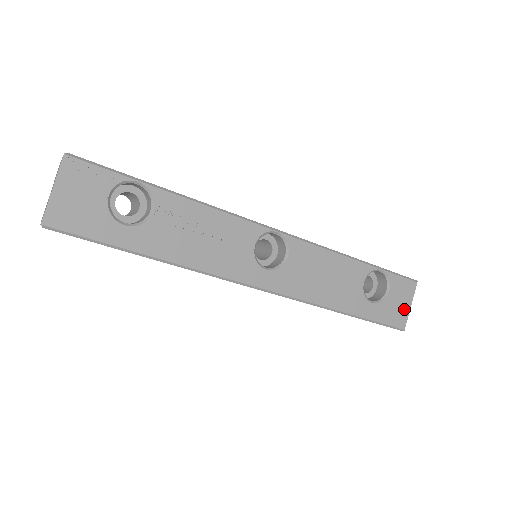
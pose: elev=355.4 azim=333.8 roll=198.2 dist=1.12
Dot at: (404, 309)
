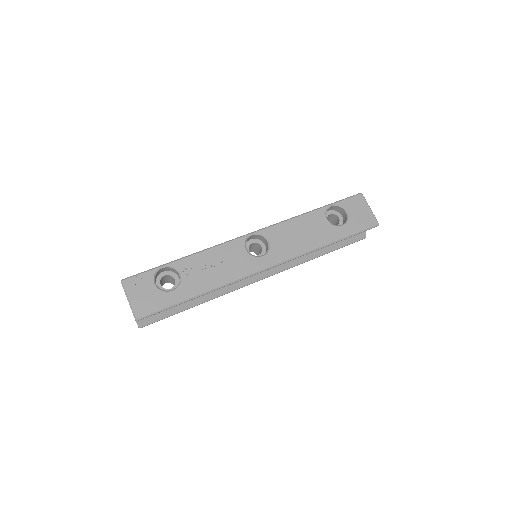
Dot at: (367, 213)
